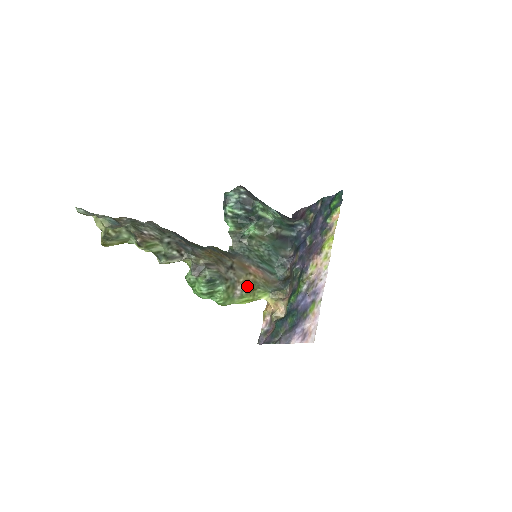
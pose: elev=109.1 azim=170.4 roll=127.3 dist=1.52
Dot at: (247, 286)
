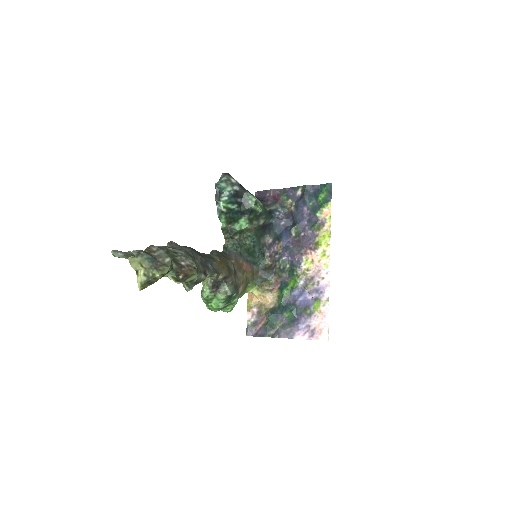
Dot at: (244, 285)
